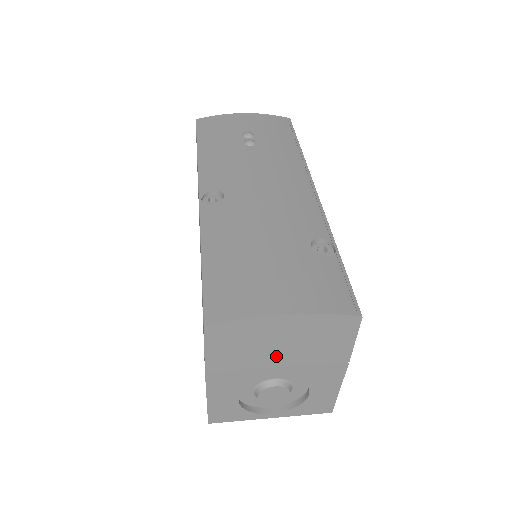
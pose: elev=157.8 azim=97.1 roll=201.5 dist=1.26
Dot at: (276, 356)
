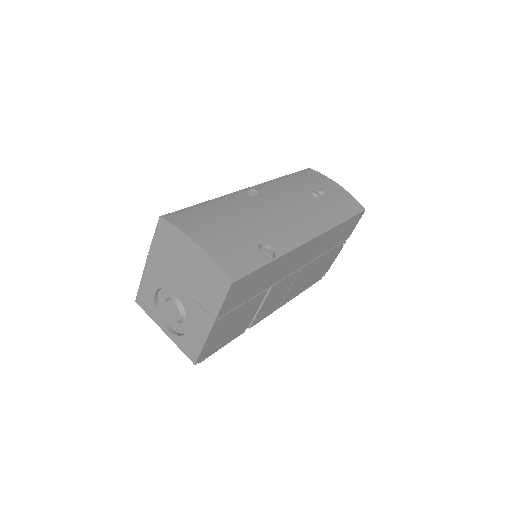
Dot at: (182, 274)
